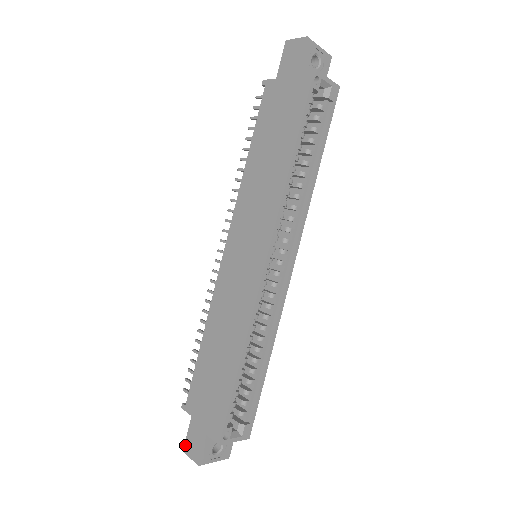
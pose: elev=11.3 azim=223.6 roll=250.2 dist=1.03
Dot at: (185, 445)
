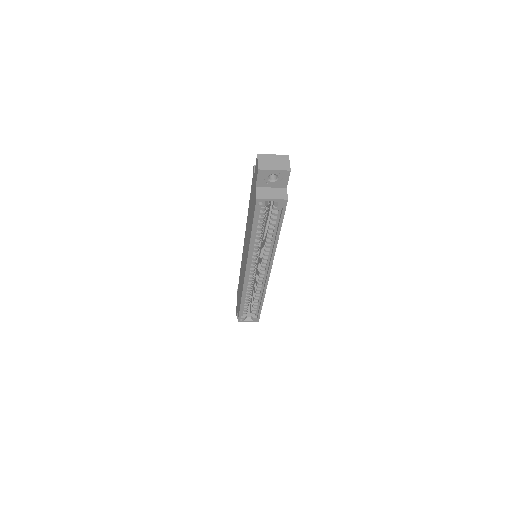
Dot at: (236, 306)
